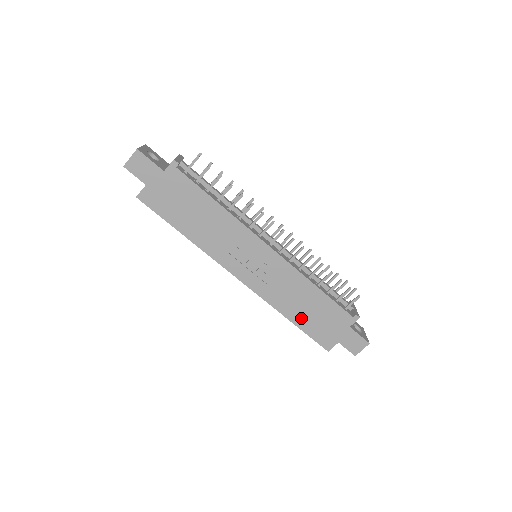
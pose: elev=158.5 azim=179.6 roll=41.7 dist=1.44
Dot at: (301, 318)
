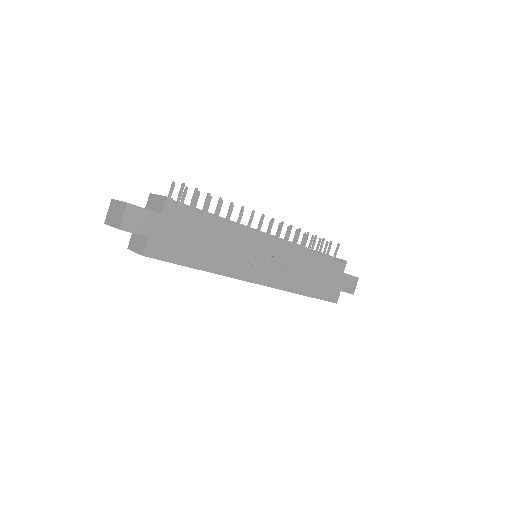
Dot at: (312, 288)
